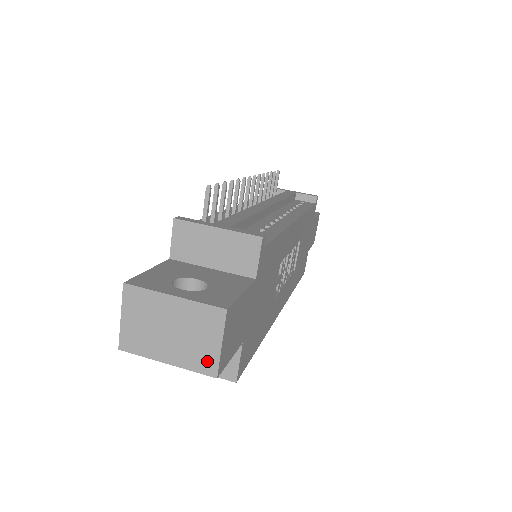
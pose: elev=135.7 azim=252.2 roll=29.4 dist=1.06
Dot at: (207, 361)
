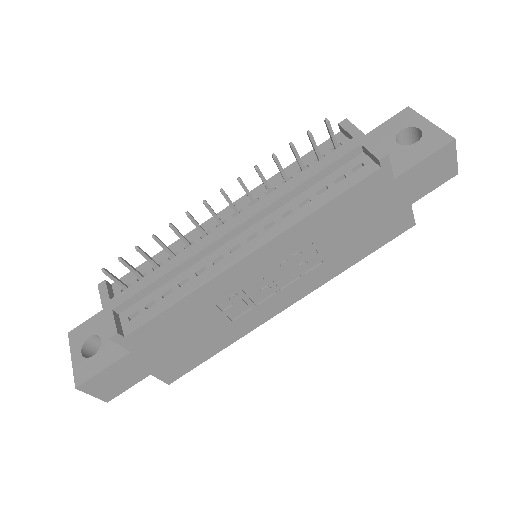
Dot at: occluded
